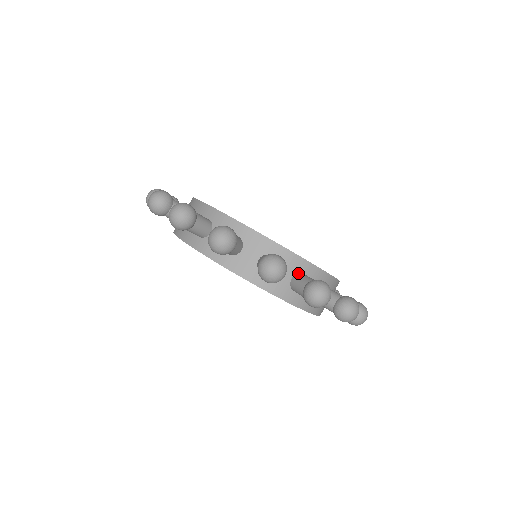
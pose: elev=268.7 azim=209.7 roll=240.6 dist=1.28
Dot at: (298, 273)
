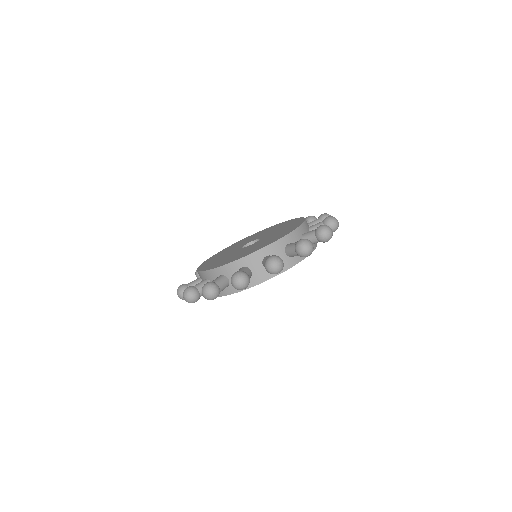
Dot at: (302, 237)
